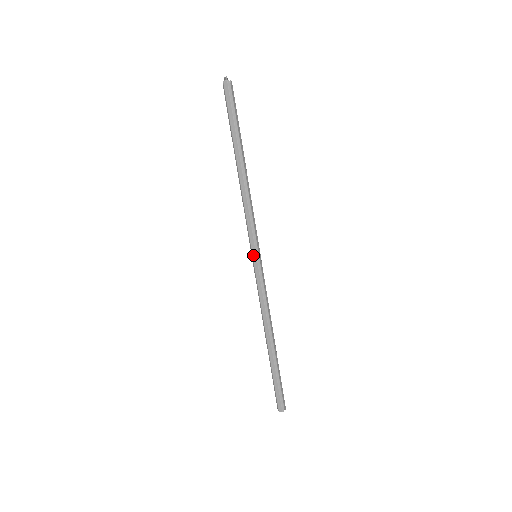
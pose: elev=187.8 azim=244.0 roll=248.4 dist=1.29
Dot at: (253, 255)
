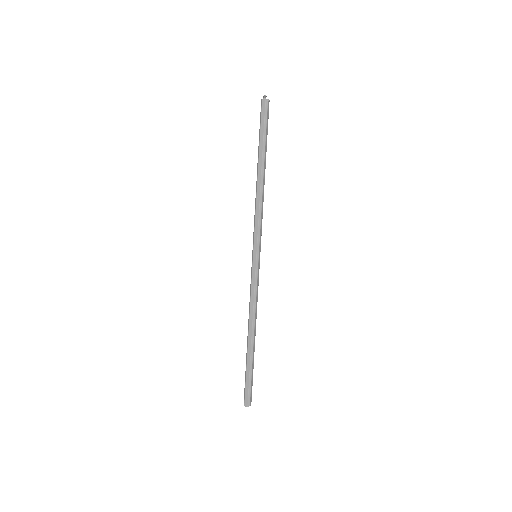
Dot at: (254, 254)
